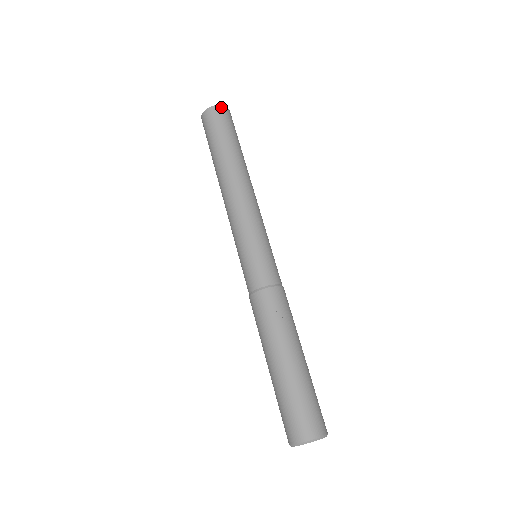
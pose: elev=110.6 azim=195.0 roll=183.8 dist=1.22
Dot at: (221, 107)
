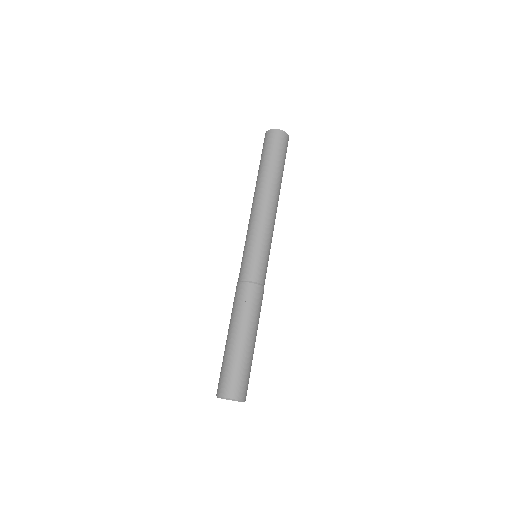
Dot at: (282, 132)
